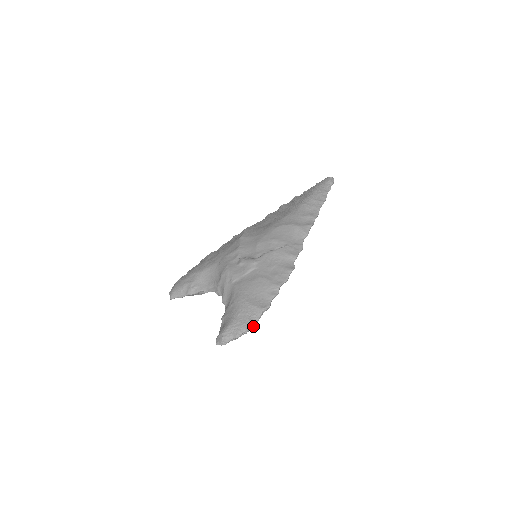
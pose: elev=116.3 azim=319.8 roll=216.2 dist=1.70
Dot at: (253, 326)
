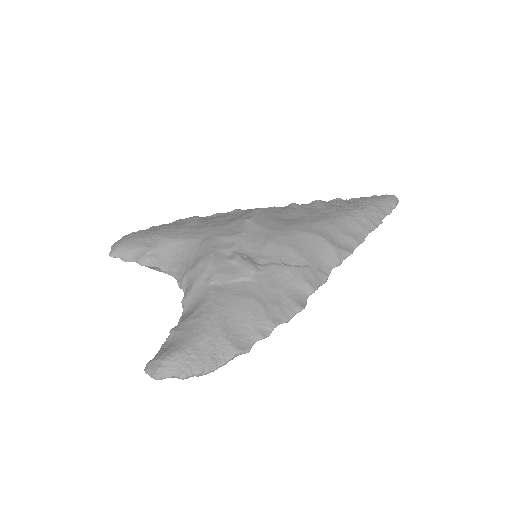
Dot at: (212, 371)
